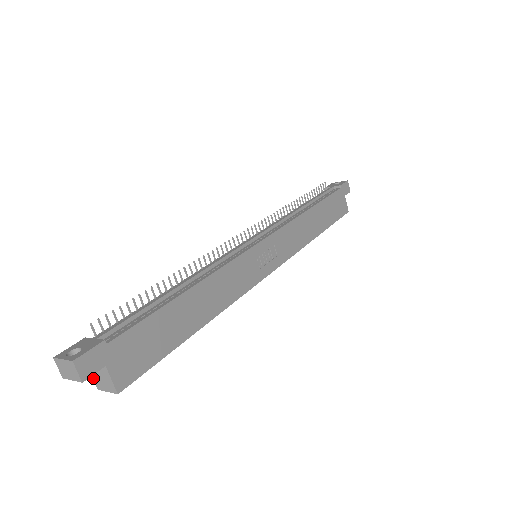
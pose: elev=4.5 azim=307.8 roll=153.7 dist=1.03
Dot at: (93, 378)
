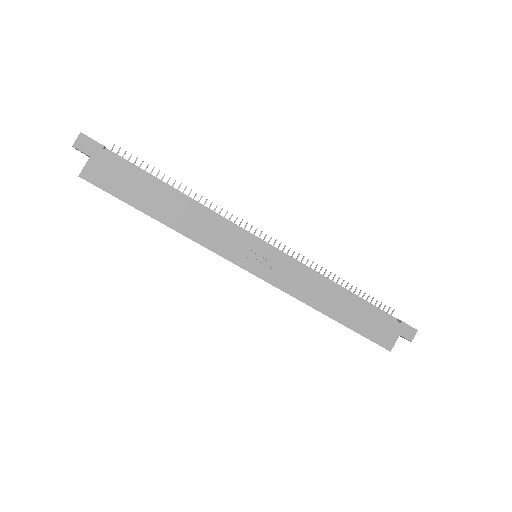
Dot at: occluded
